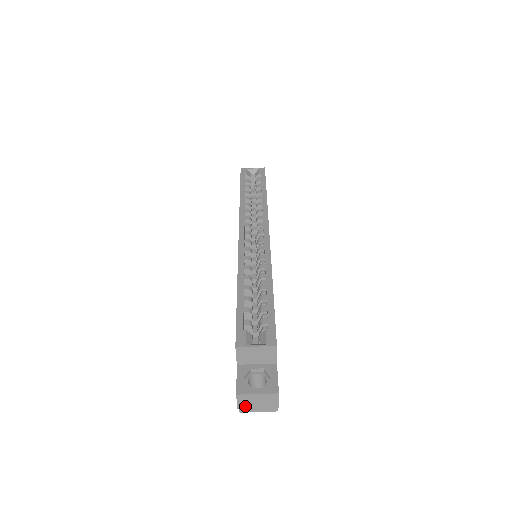
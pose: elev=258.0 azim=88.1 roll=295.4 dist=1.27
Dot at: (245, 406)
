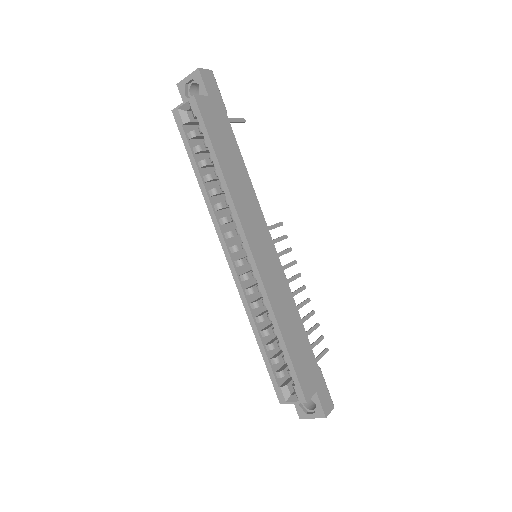
Dot at: occluded
